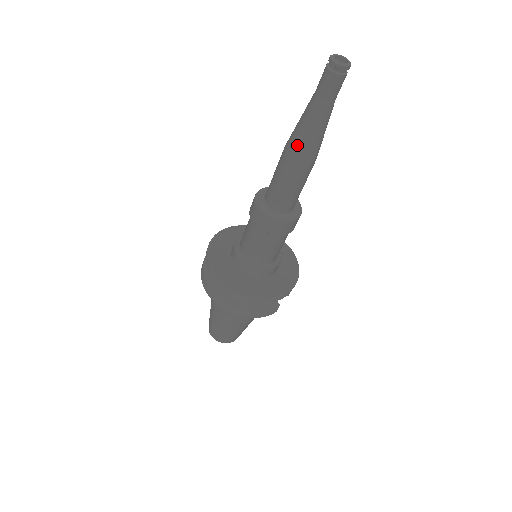
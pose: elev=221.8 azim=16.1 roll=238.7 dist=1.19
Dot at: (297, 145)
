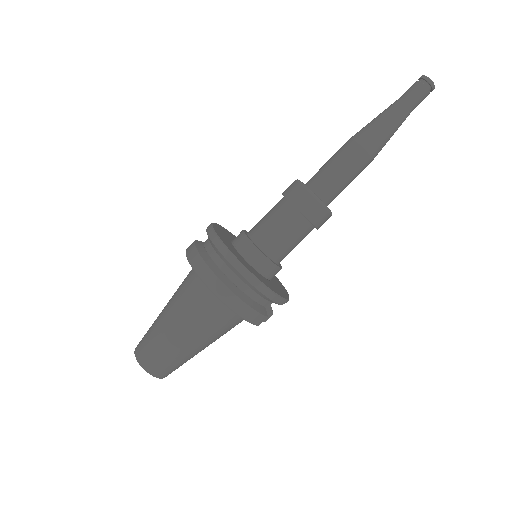
Dot at: (369, 134)
